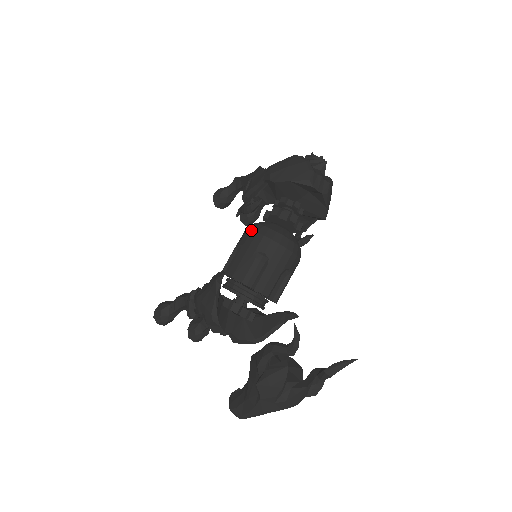
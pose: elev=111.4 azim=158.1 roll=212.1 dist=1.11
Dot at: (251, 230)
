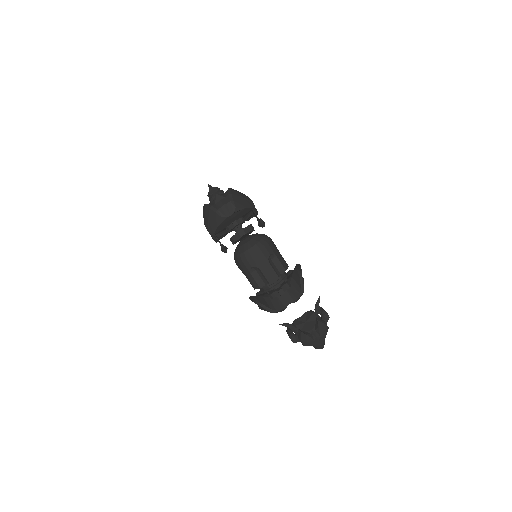
Dot at: (236, 263)
